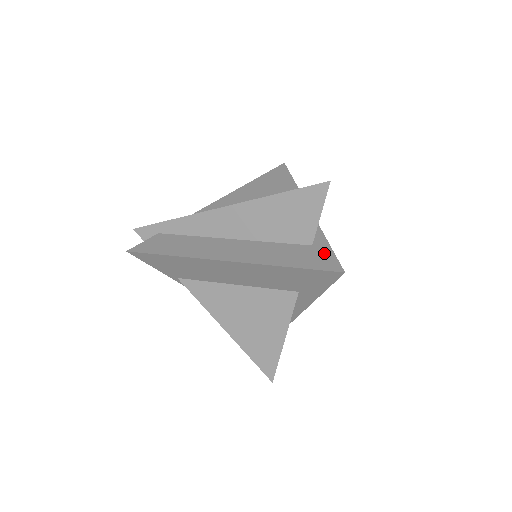
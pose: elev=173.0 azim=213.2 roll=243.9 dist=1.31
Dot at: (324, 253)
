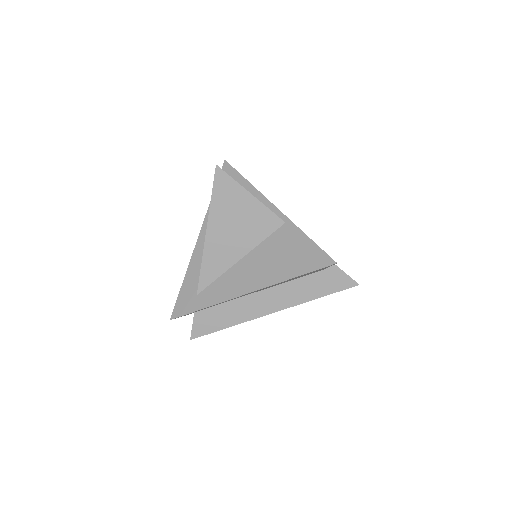
Dot at: (336, 274)
